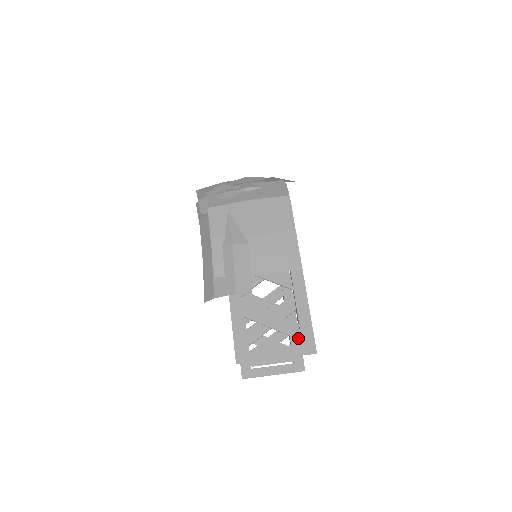
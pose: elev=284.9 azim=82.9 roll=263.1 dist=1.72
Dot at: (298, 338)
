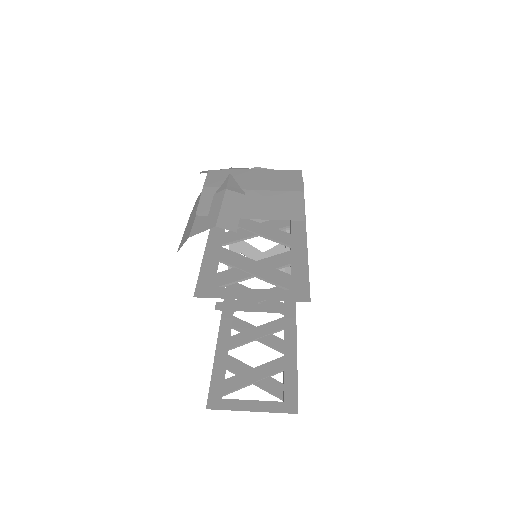
Dot at: (287, 287)
